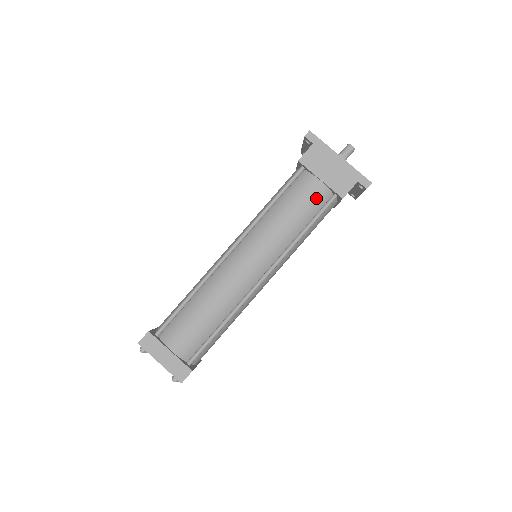
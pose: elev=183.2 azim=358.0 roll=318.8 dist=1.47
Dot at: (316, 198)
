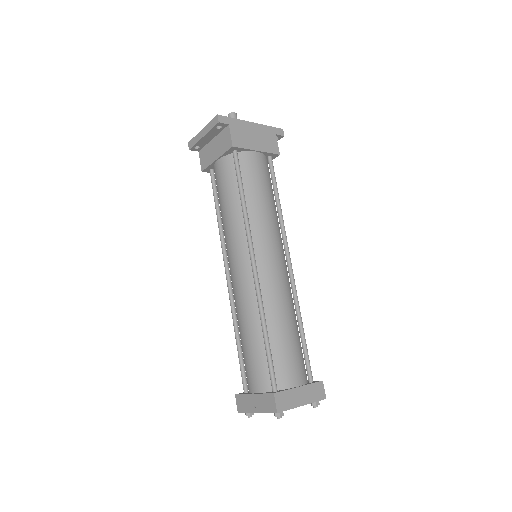
Dot at: (265, 168)
